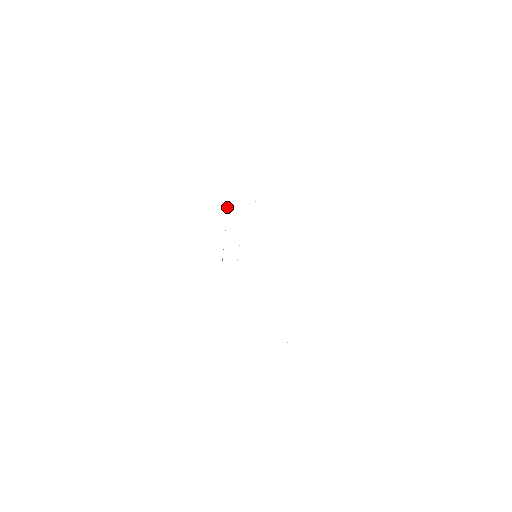
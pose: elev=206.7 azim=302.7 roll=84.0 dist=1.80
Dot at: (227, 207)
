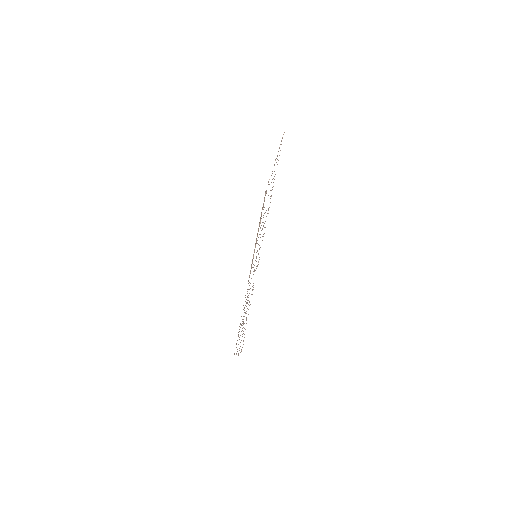
Dot at: (264, 199)
